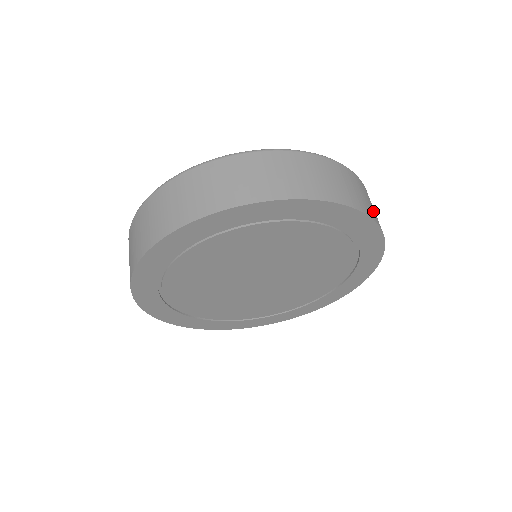
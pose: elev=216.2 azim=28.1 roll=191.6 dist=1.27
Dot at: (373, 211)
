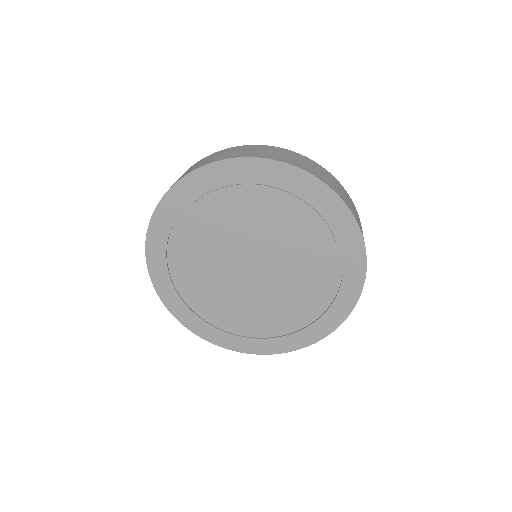
Dot at: (263, 154)
